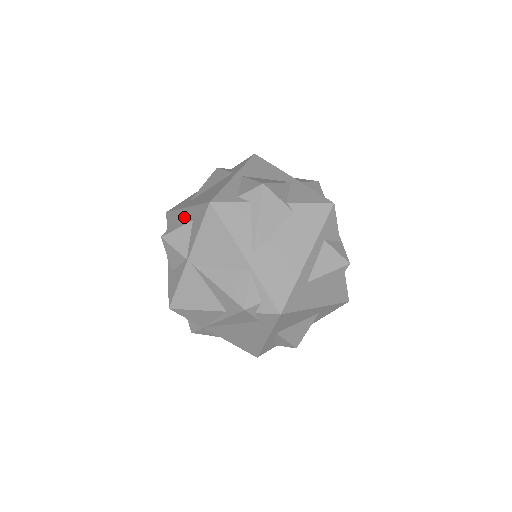
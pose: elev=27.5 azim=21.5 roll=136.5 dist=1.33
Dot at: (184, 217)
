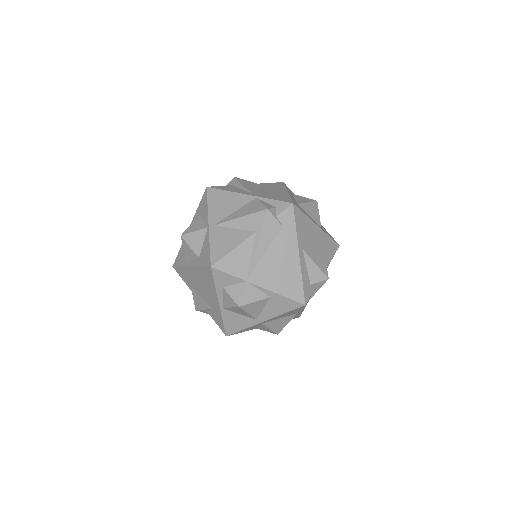
Dot at: occluded
